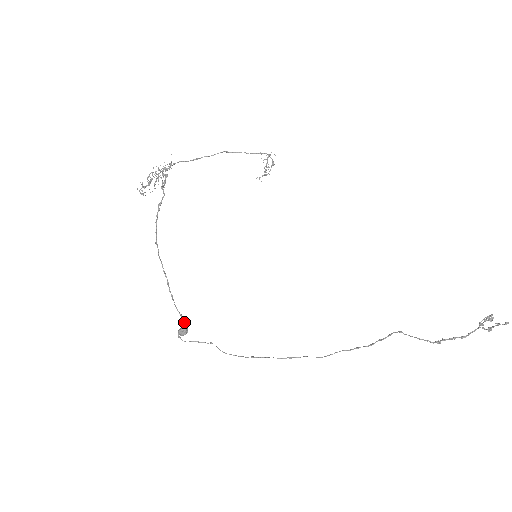
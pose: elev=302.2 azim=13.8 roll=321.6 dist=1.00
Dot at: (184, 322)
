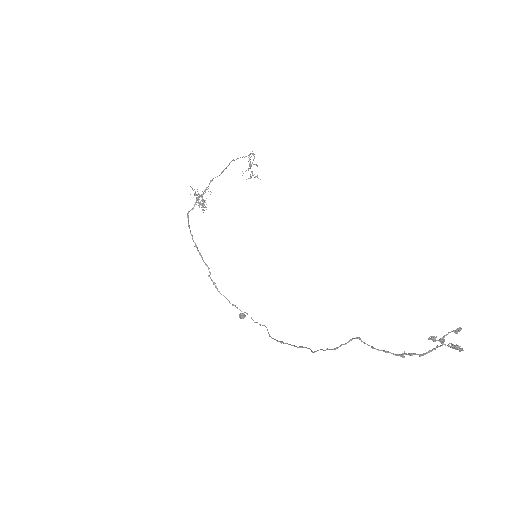
Dot at: (239, 309)
